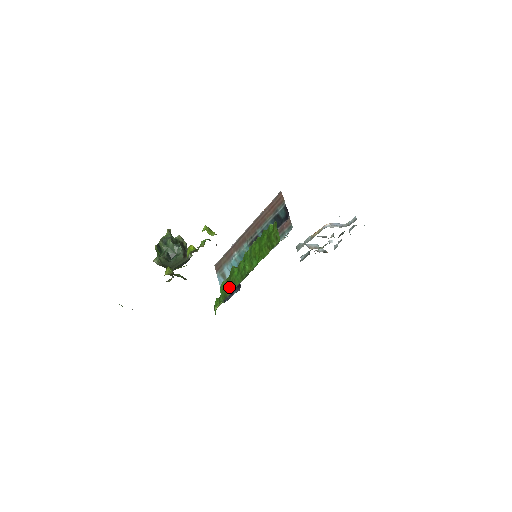
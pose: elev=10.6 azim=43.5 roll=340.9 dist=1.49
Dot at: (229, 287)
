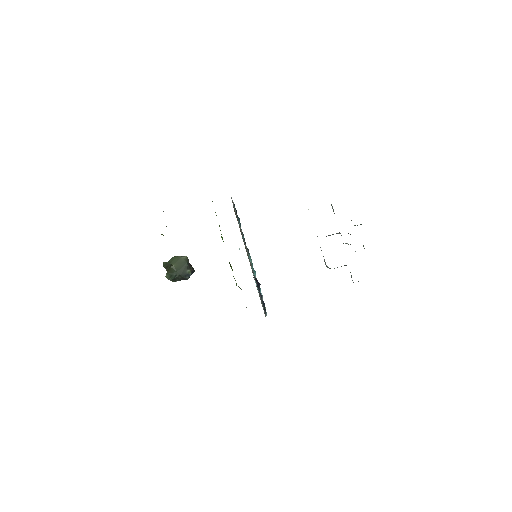
Dot at: (231, 268)
